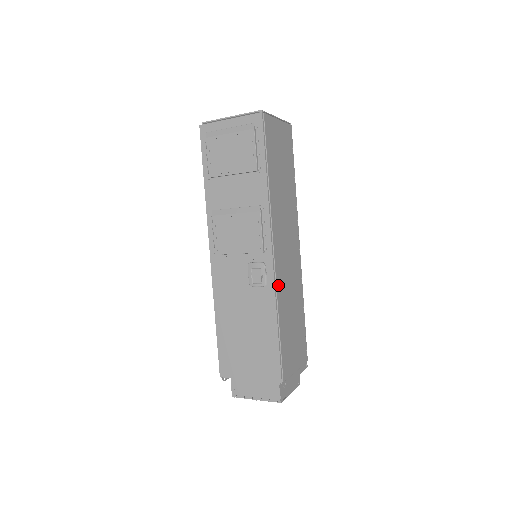
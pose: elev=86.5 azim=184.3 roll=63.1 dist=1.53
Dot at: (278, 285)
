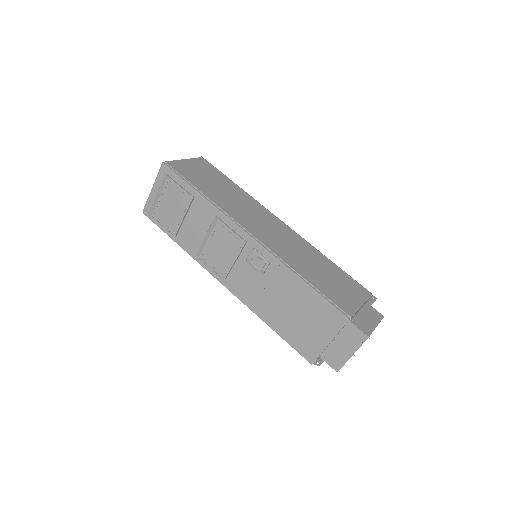
Dot at: (278, 254)
